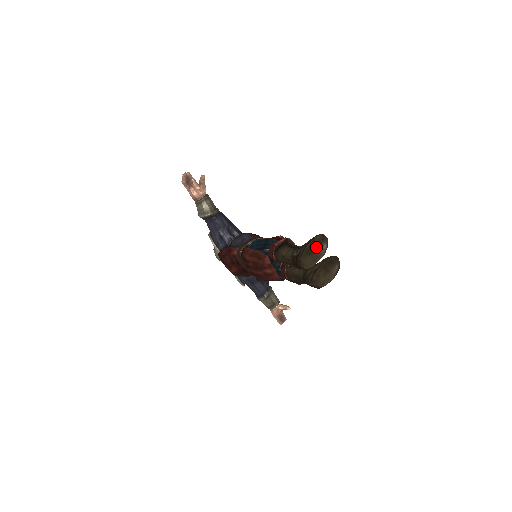
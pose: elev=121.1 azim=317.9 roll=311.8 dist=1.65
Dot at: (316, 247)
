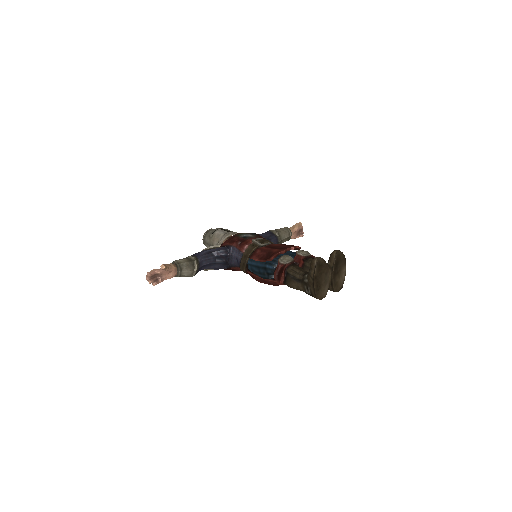
Dot at: (320, 277)
